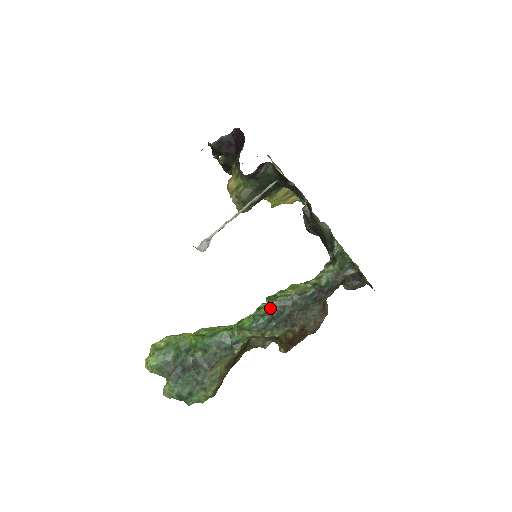
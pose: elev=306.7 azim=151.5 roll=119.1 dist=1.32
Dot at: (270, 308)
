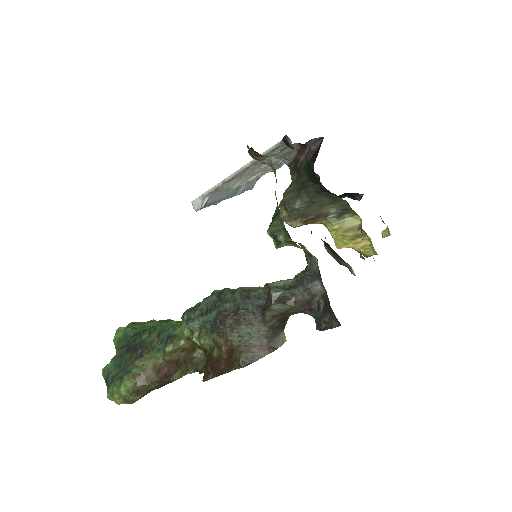
Dot at: (210, 295)
